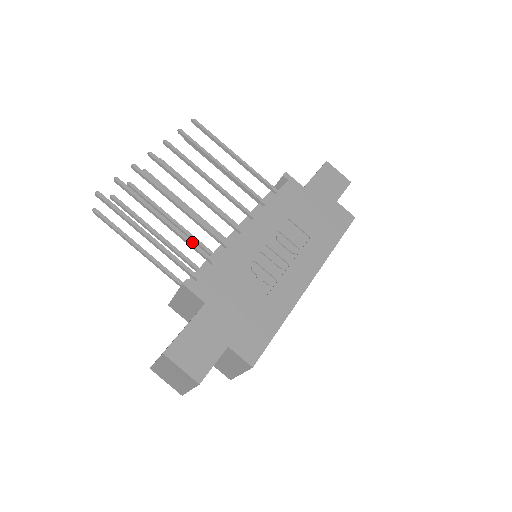
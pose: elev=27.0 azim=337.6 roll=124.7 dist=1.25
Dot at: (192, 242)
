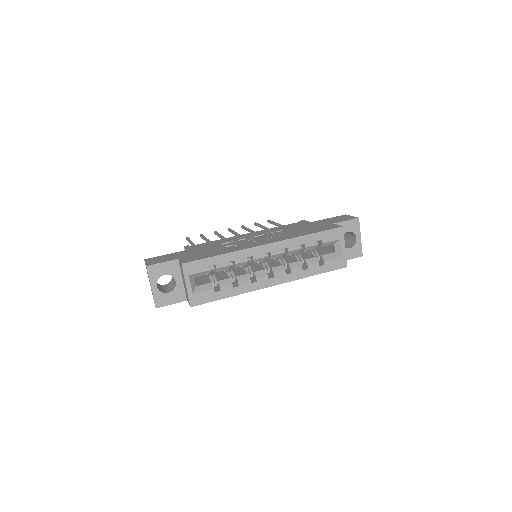
Dot at: occluded
